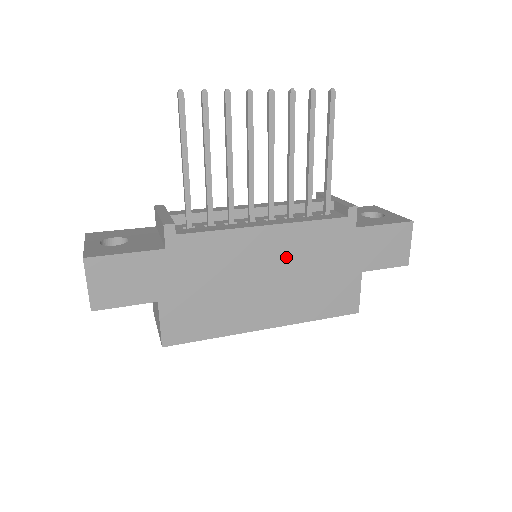
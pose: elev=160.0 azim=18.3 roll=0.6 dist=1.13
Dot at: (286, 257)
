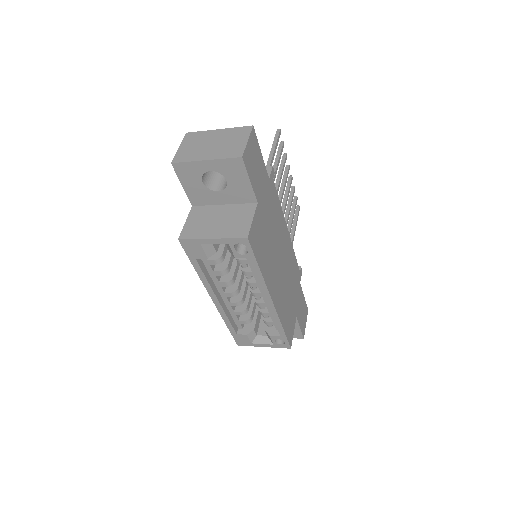
Dot at: (287, 261)
